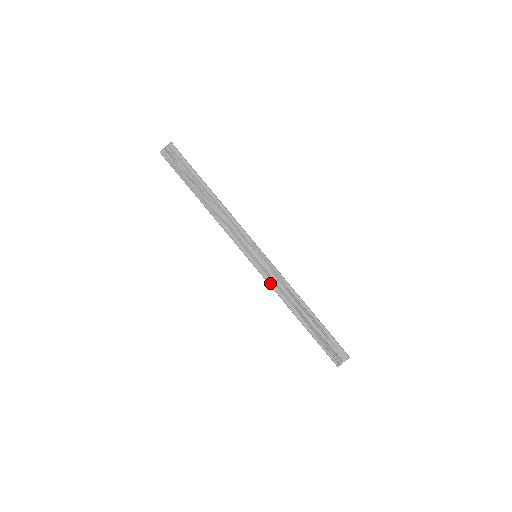
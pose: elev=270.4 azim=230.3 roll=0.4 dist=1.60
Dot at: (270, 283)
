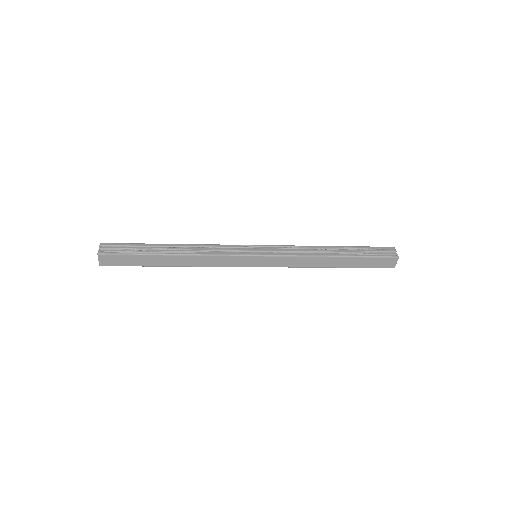
Dot at: (289, 255)
